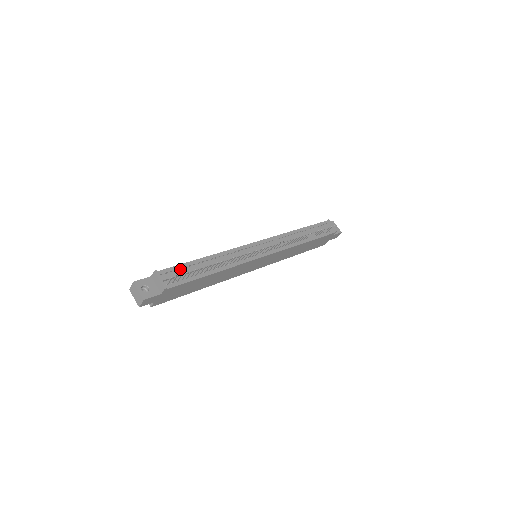
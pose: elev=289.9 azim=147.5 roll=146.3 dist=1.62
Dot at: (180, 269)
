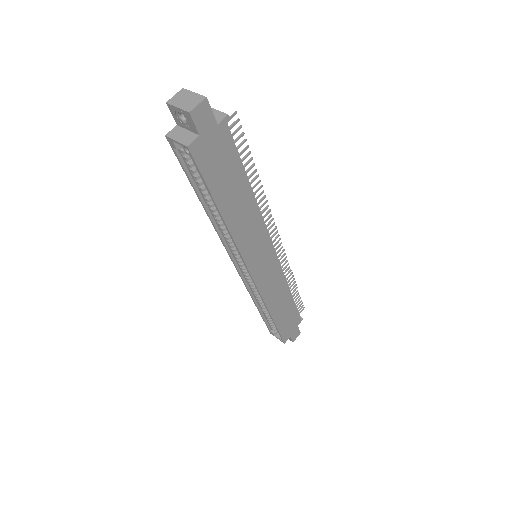
Dot at: occluded
